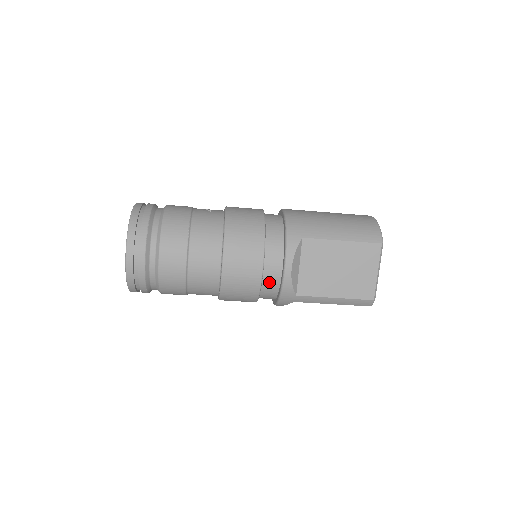
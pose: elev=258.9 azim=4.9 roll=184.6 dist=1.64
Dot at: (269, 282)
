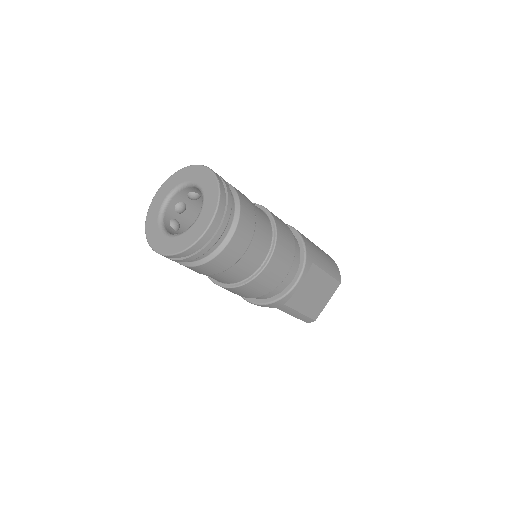
Dot at: (276, 289)
